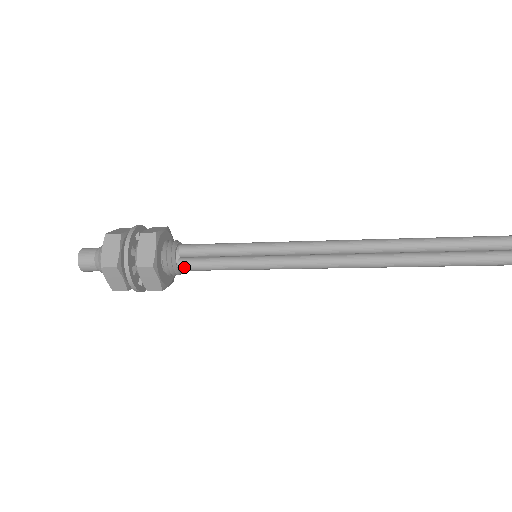
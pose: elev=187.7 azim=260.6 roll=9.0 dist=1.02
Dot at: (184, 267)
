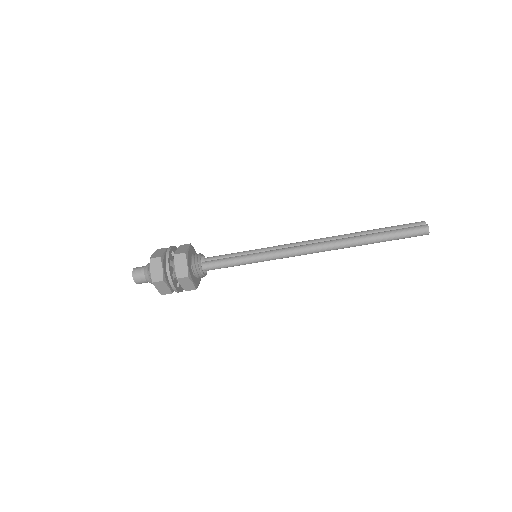
Dot at: (206, 264)
